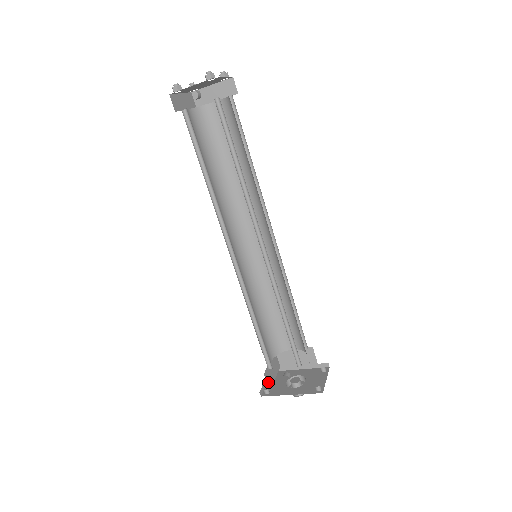
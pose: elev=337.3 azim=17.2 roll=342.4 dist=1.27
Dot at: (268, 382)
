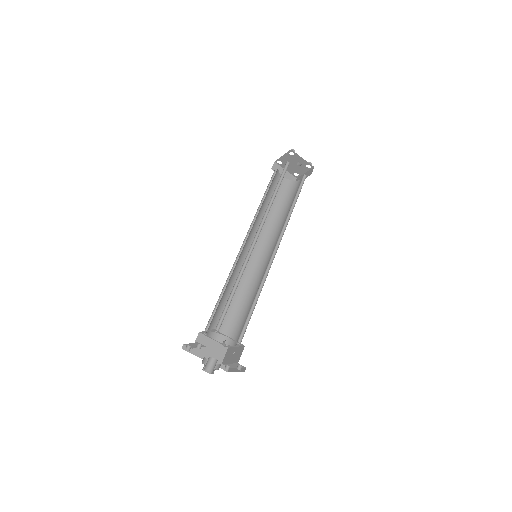
Dot at: occluded
